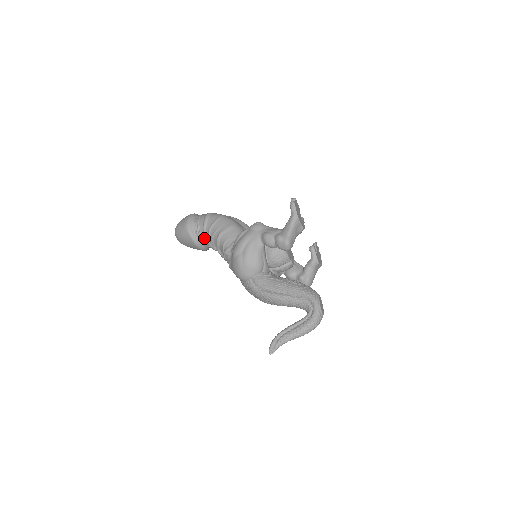
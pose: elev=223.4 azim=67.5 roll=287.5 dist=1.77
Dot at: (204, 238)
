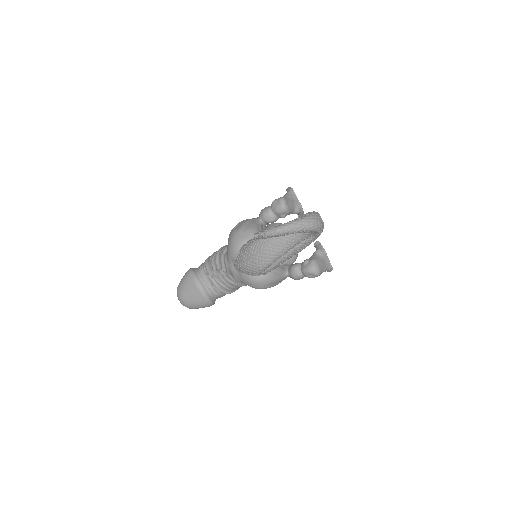
Dot at: (205, 271)
